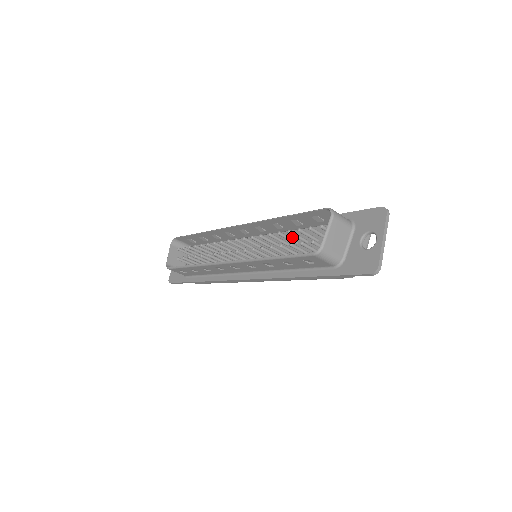
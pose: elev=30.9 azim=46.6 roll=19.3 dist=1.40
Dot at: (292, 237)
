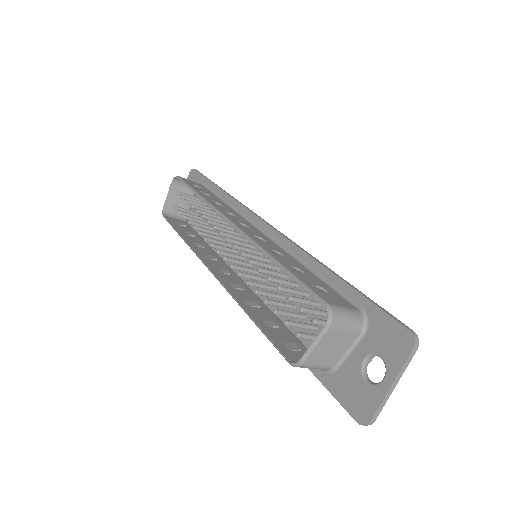
Dot at: occluded
